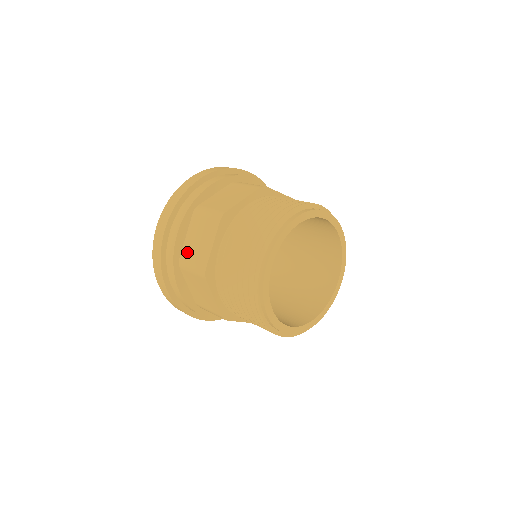
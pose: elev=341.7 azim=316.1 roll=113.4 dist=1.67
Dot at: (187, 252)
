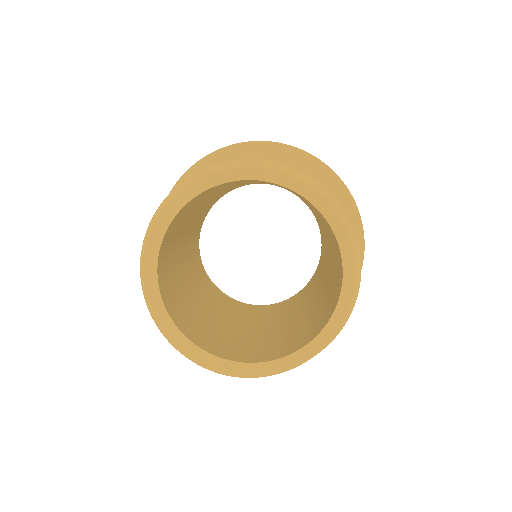
Dot at: occluded
